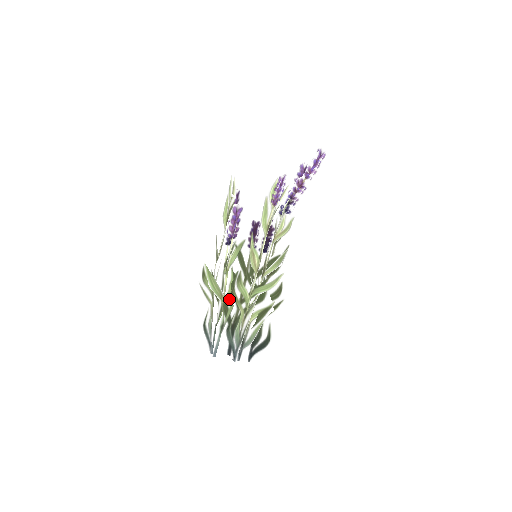
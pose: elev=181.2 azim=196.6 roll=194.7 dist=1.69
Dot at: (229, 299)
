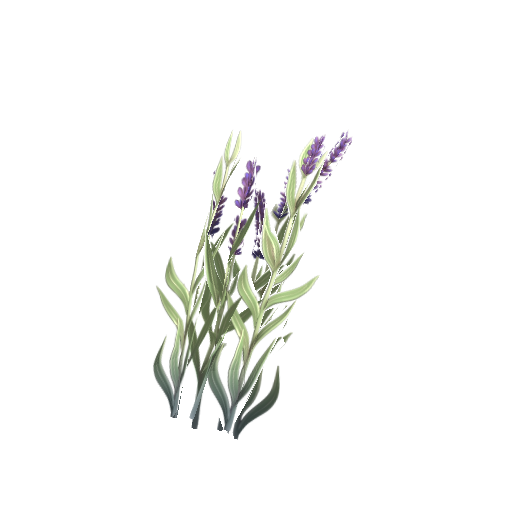
Dot at: occluded
